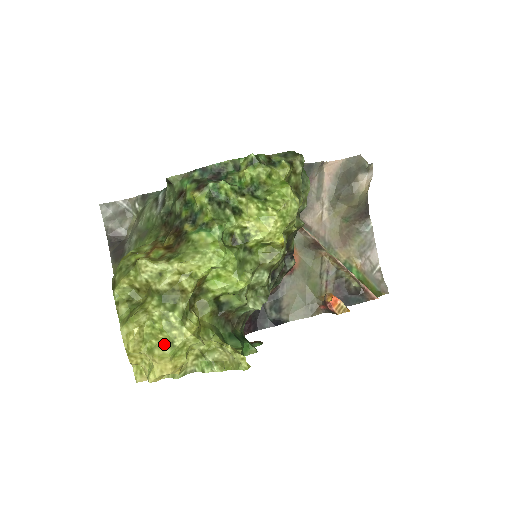
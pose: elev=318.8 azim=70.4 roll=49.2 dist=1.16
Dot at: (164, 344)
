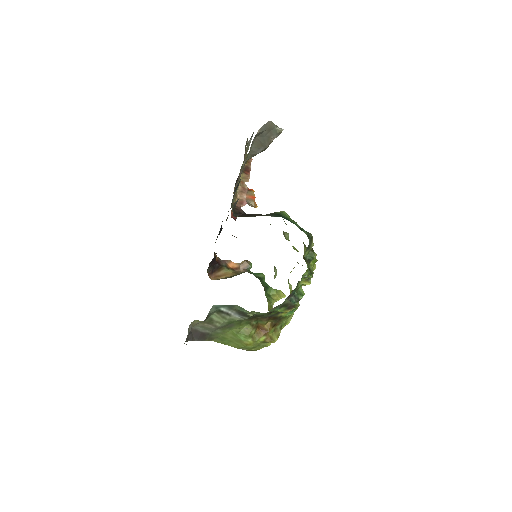
Dot at: occluded
